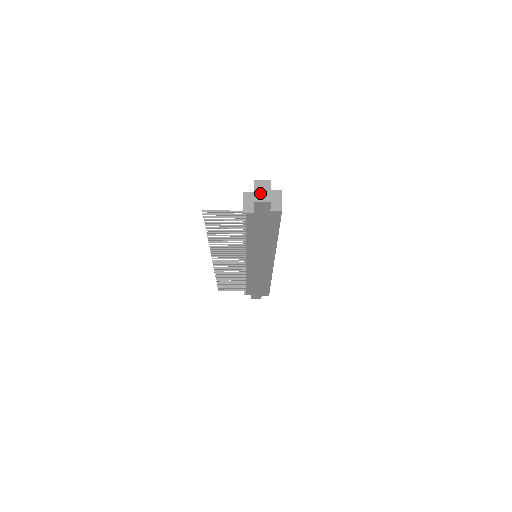
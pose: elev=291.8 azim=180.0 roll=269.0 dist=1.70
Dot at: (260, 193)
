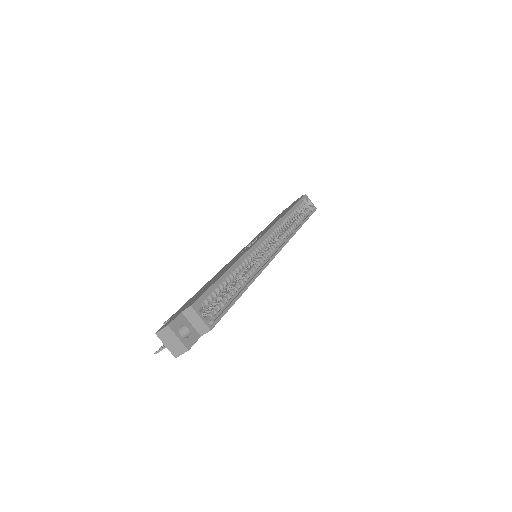
Dot at: (172, 346)
